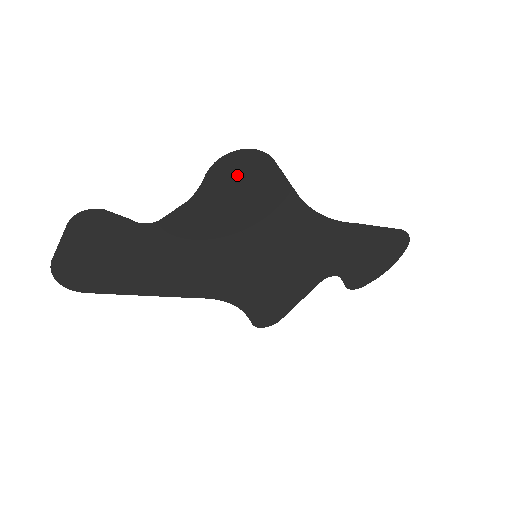
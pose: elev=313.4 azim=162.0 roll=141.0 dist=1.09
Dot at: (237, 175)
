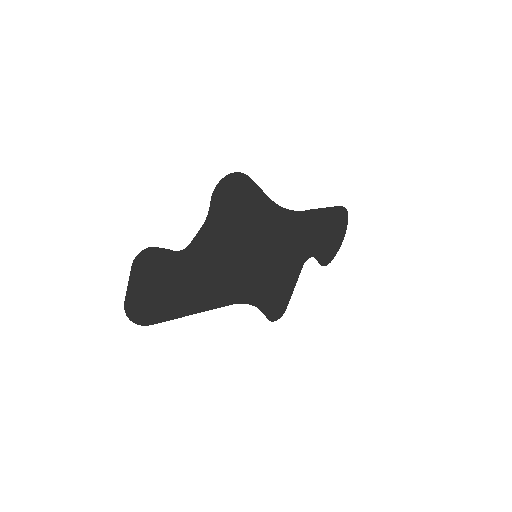
Dot at: (230, 194)
